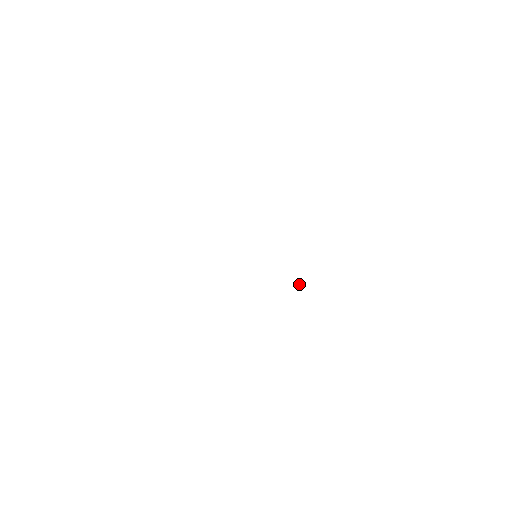
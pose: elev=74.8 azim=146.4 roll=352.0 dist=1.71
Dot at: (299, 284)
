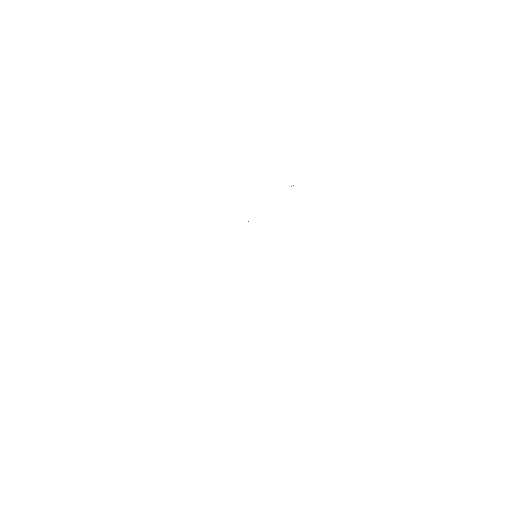
Dot at: occluded
